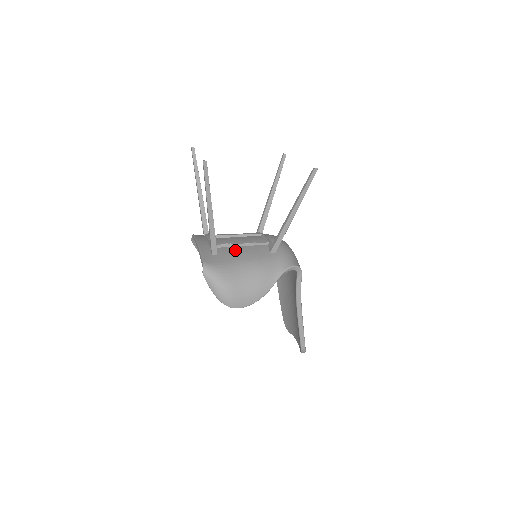
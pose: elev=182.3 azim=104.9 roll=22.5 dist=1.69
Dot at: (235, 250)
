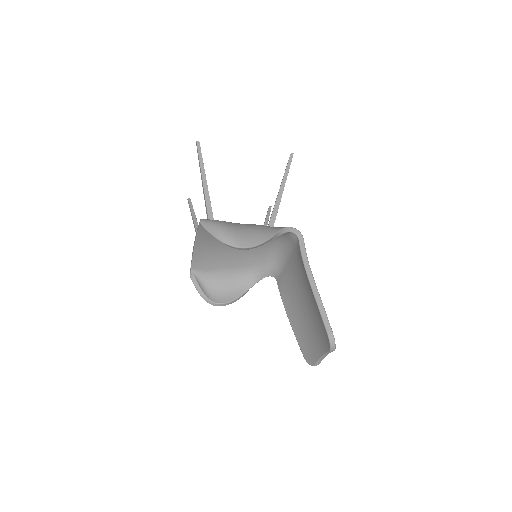
Dot at: occluded
